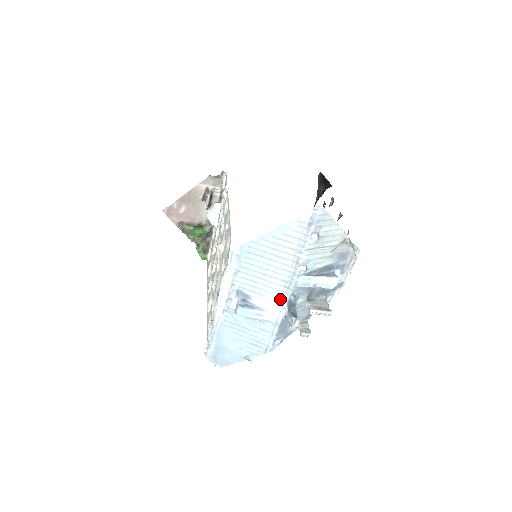
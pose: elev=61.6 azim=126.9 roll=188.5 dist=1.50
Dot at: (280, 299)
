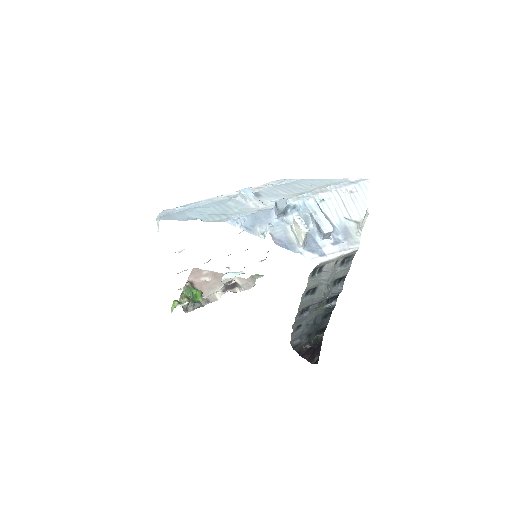
Dot at: occluded
